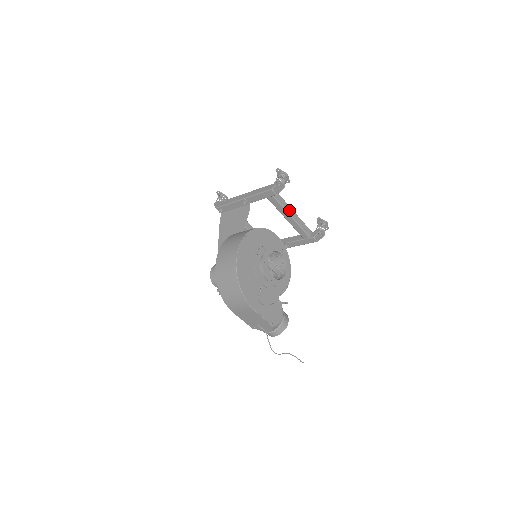
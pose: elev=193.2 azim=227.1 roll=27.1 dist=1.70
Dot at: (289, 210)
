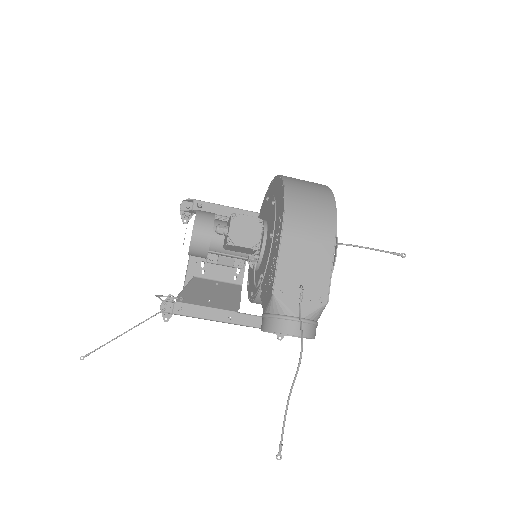
Dot at: occluded
